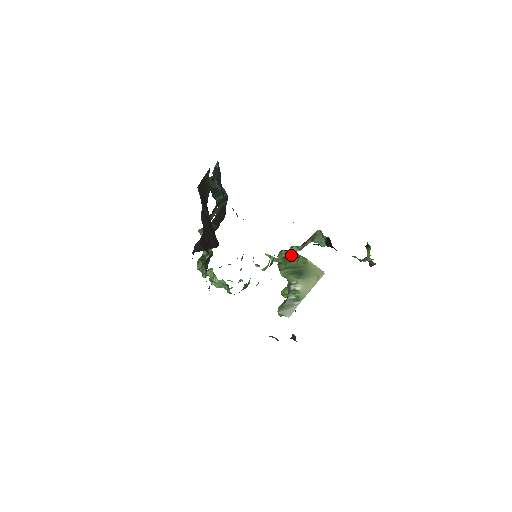
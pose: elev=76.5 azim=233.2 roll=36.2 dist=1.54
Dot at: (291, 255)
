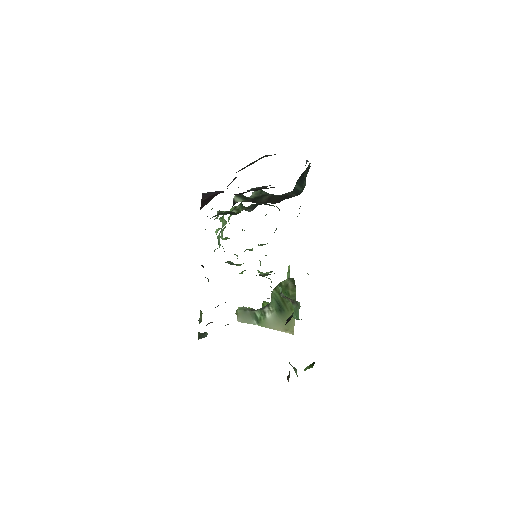
Dot at: (292, 291)
